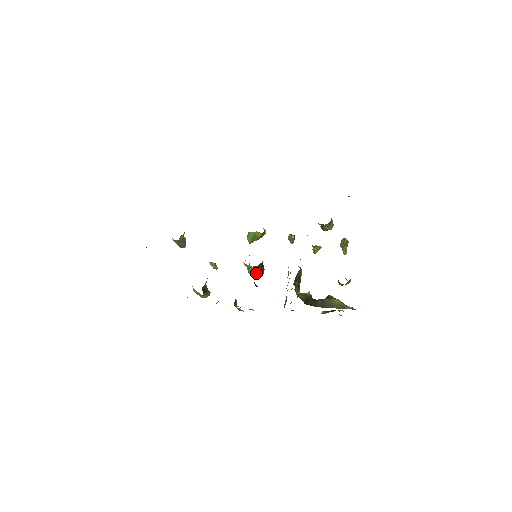
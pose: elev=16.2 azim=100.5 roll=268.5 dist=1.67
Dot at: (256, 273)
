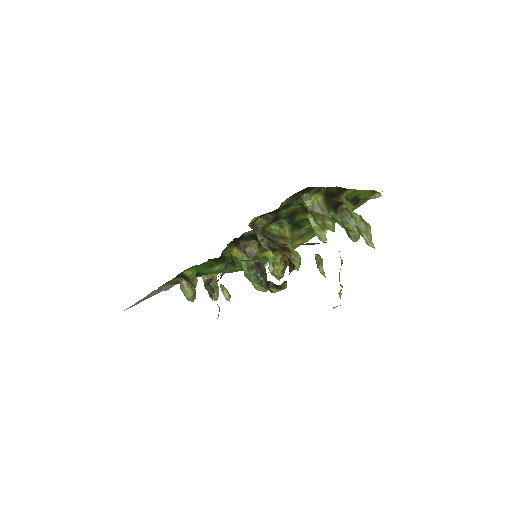
Dot at: (250, 270)
